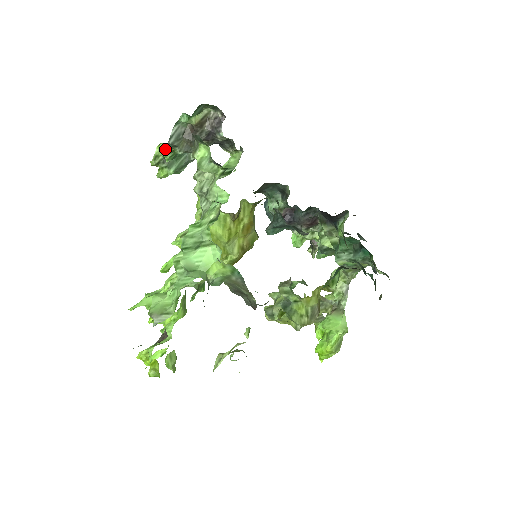
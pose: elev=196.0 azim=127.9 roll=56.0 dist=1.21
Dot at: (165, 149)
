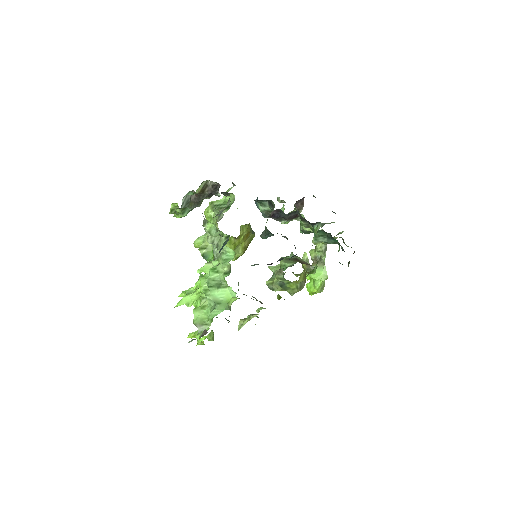
Dot at: (179, 210)
